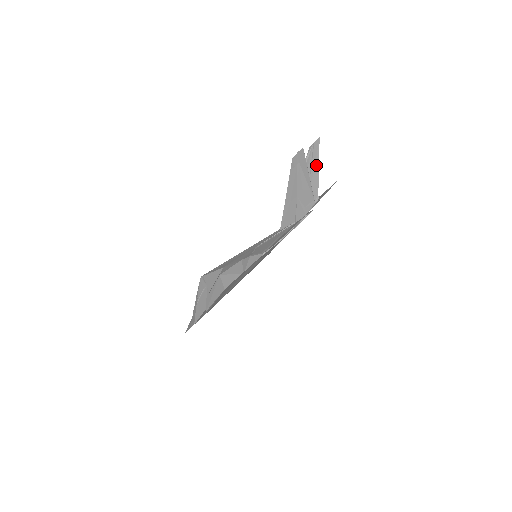
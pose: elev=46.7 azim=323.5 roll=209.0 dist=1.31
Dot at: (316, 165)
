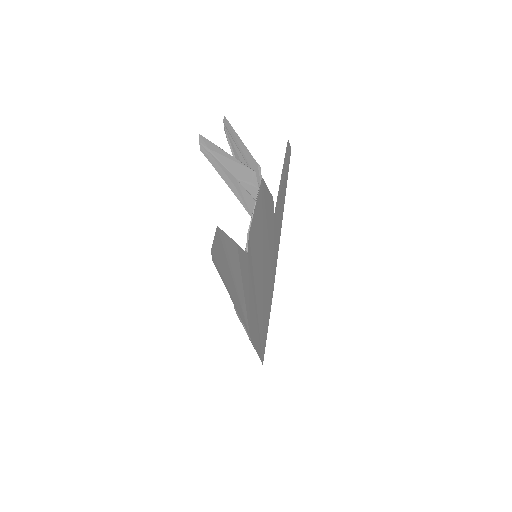
Dot at: (238, 140)
